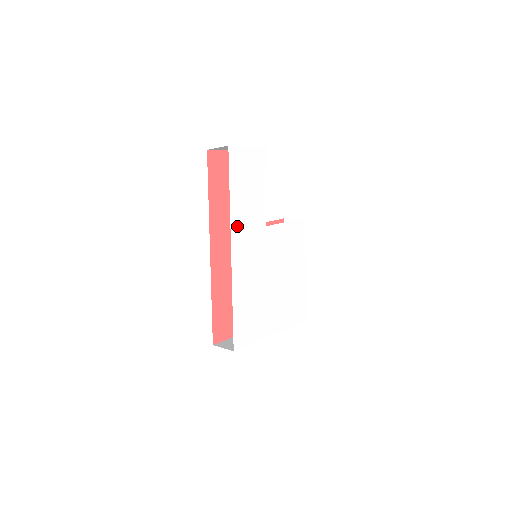
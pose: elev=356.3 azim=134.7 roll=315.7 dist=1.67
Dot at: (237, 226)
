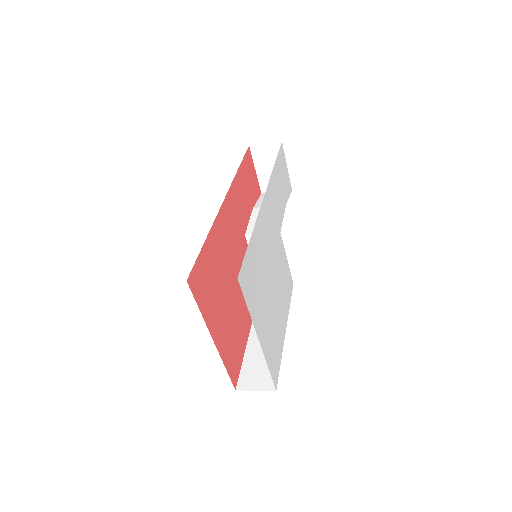
Dot at: (271, 189)
